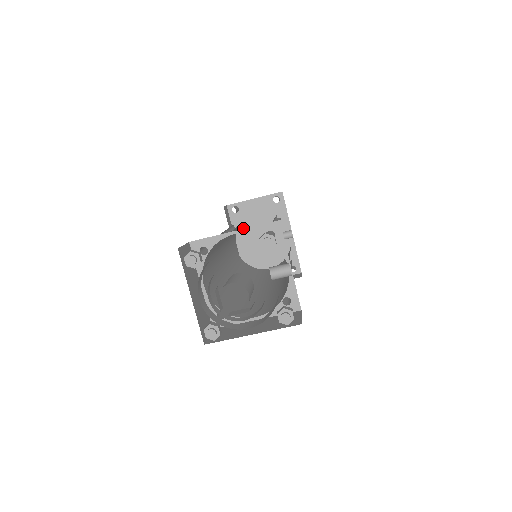
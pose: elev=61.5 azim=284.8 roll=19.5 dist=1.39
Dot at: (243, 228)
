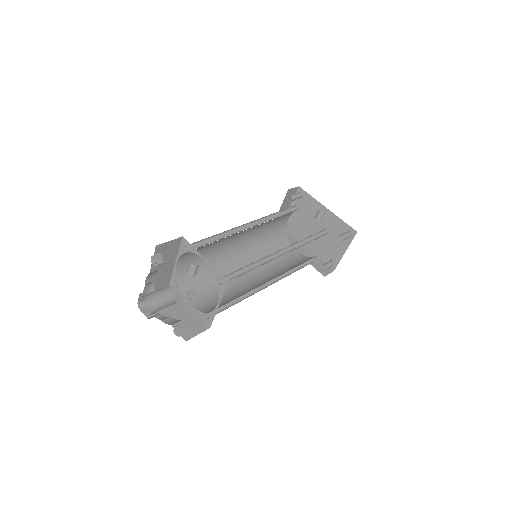
Dot at: (300, 232)
